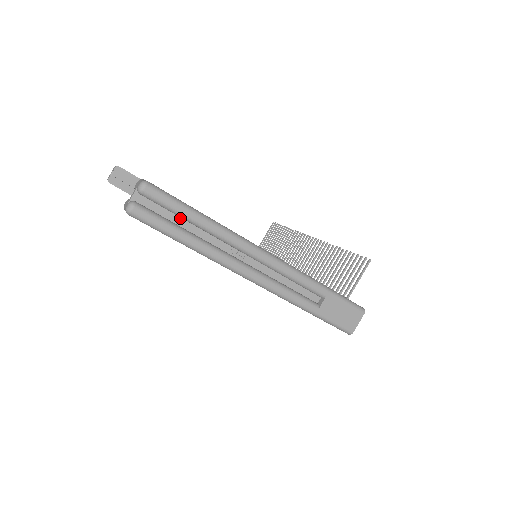
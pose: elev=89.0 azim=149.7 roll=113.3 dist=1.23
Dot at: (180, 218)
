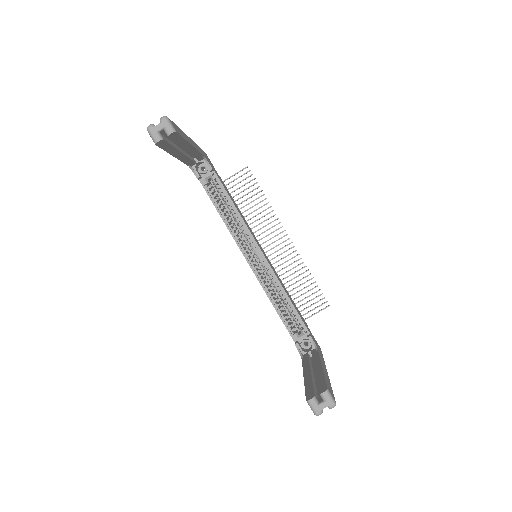
Dot at: occluded
